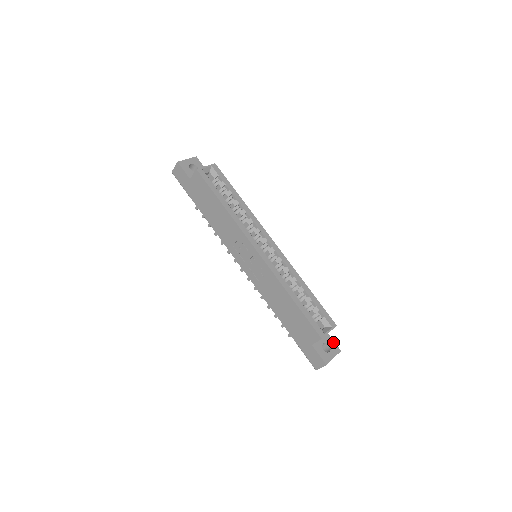
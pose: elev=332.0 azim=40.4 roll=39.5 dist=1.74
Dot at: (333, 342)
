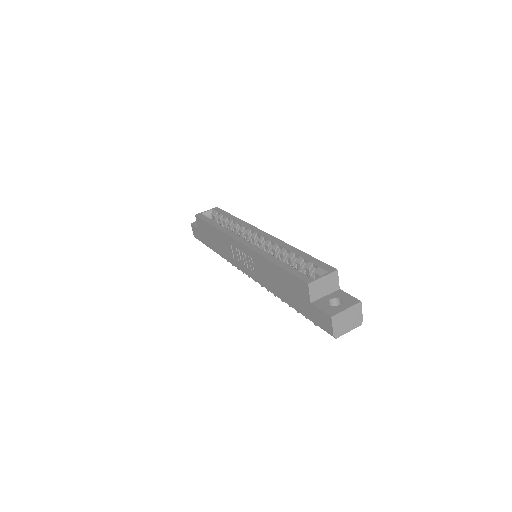
Dot at: (348, 296)
